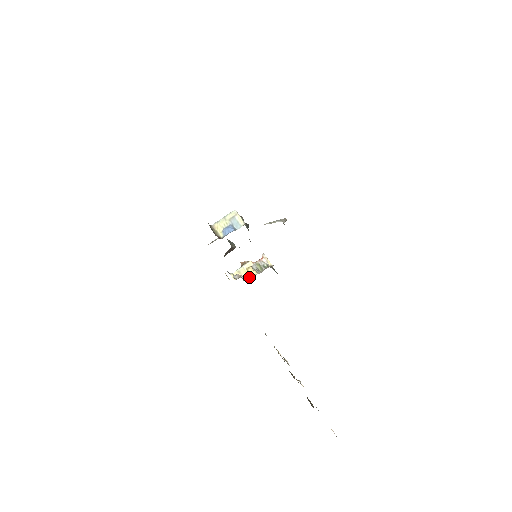
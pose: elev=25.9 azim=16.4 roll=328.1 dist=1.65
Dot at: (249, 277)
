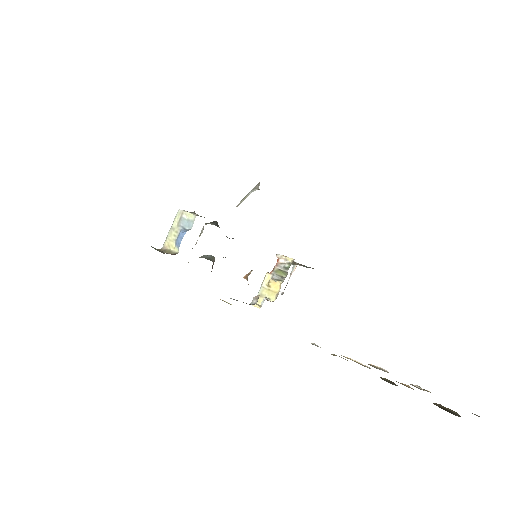
Dot at: (275, 293)
